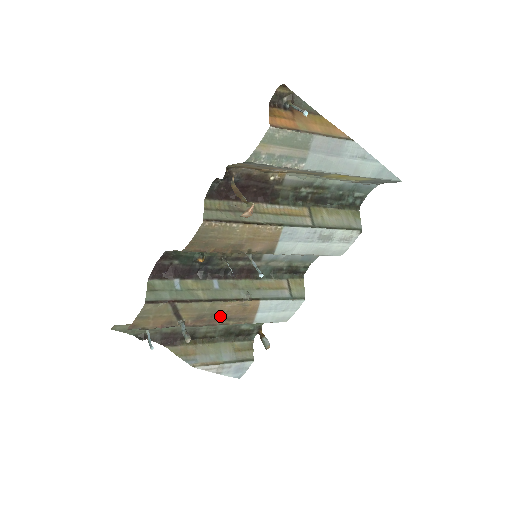
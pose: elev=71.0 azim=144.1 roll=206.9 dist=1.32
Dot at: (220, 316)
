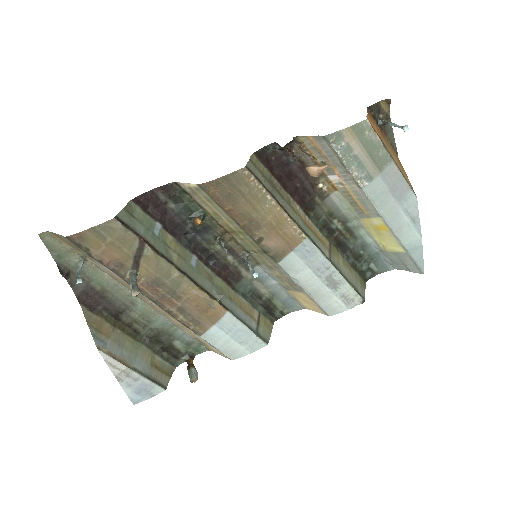
Dot at: (177, 299)
